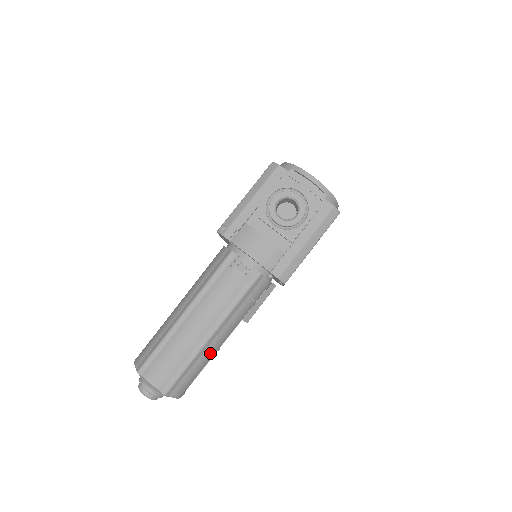
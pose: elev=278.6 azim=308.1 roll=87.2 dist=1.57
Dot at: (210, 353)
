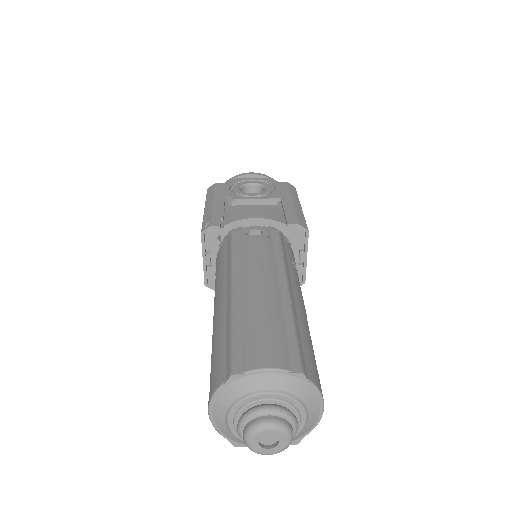
Dot at: (304, 320)
